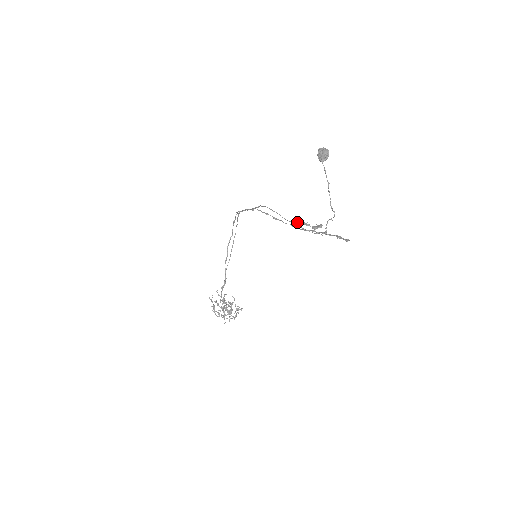
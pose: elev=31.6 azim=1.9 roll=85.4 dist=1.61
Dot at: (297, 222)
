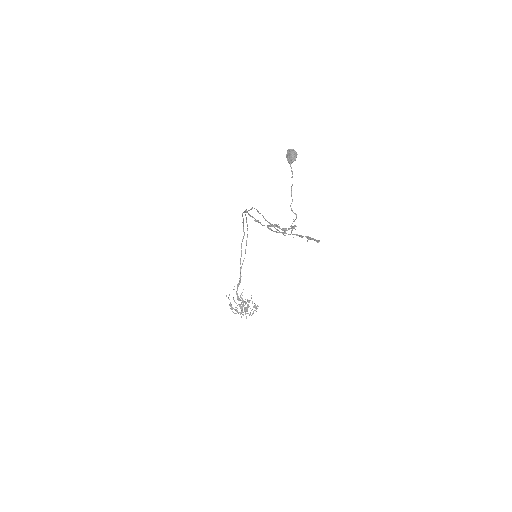
Dot at: occluded
